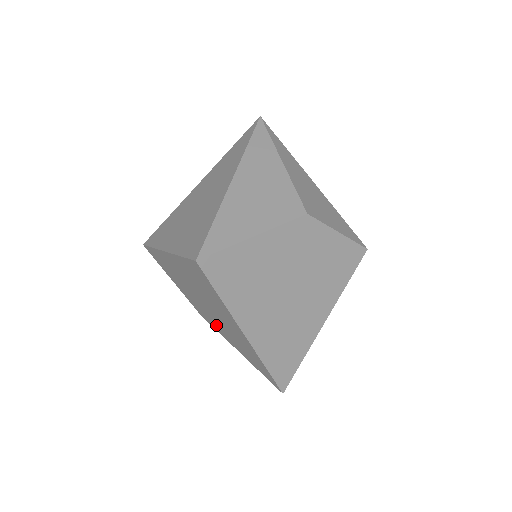
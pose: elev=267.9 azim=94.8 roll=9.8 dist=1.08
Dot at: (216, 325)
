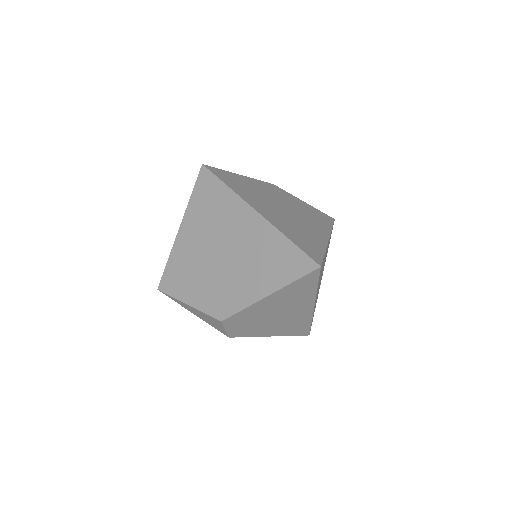
Dot at: (237, 289)
